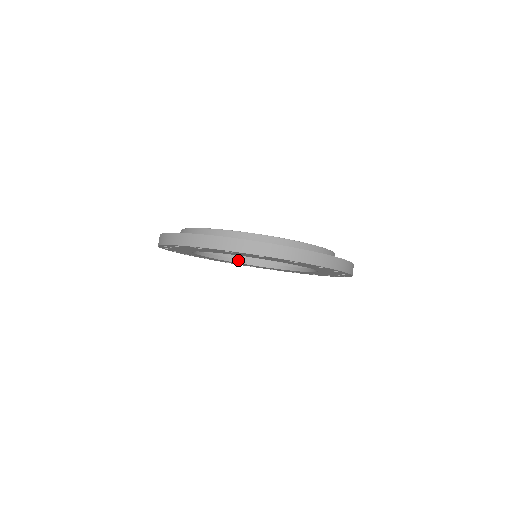
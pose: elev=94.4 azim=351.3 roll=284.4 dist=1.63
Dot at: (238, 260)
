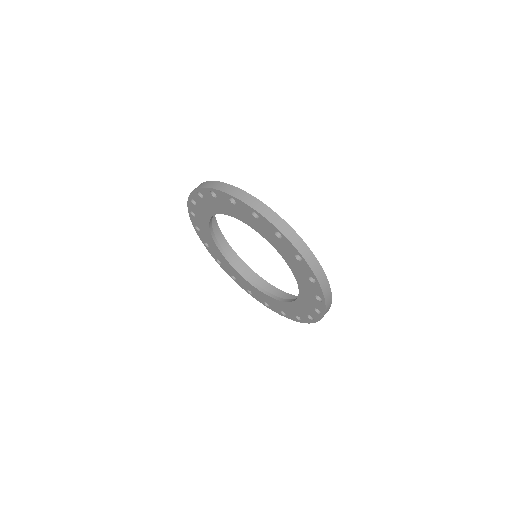
Dot at: (254, 284)
